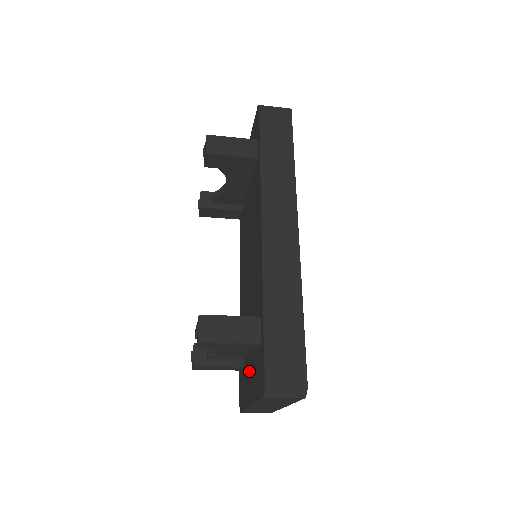
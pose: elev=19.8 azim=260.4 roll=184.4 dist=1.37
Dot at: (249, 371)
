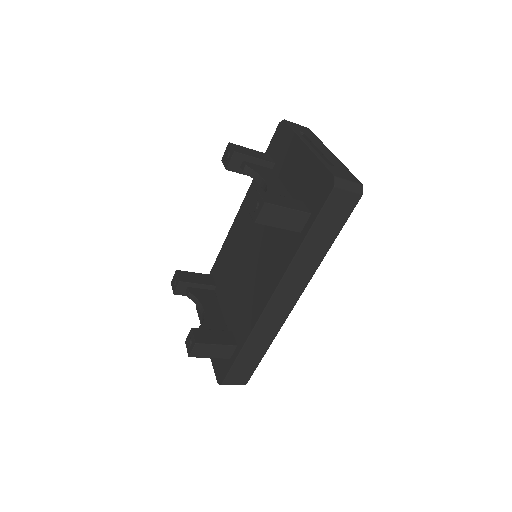
Dot at: occluded
